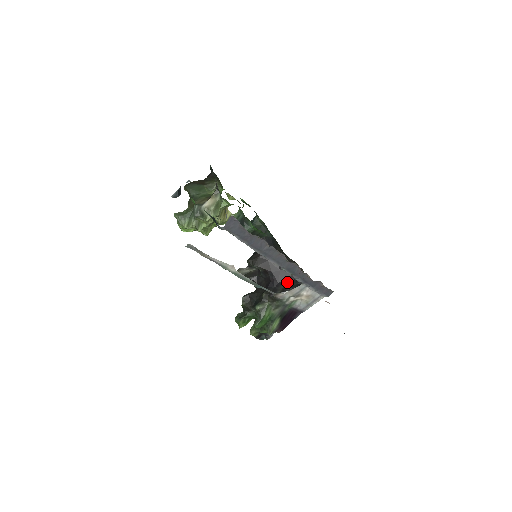
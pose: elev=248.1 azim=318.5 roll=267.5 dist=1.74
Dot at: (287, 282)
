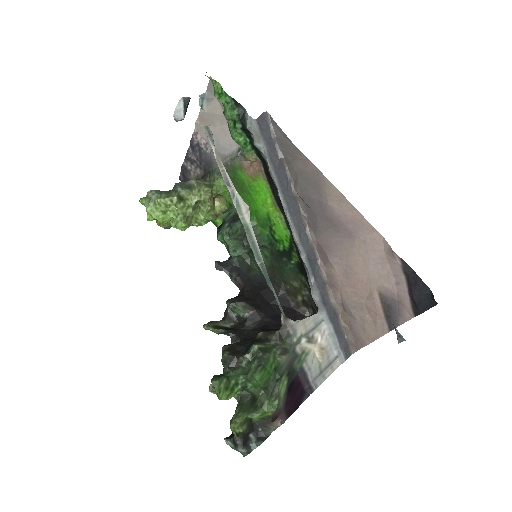
Dot at: occluded
